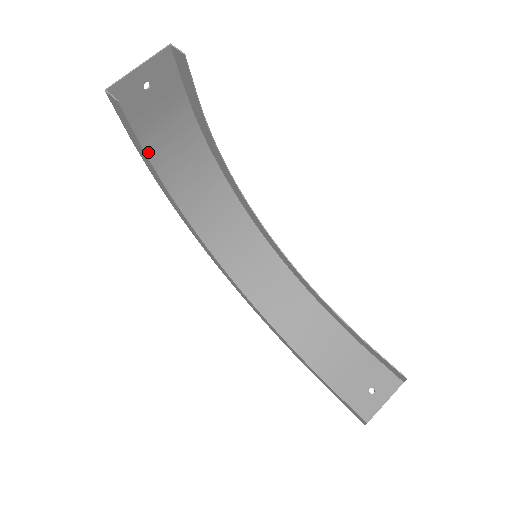
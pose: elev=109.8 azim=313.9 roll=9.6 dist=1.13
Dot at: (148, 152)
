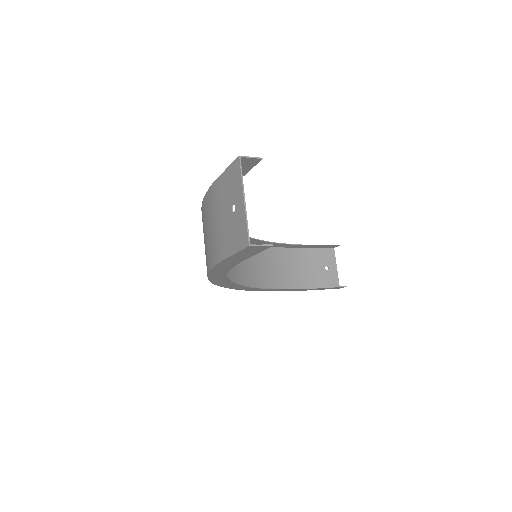
Dot at: (213, 258)
